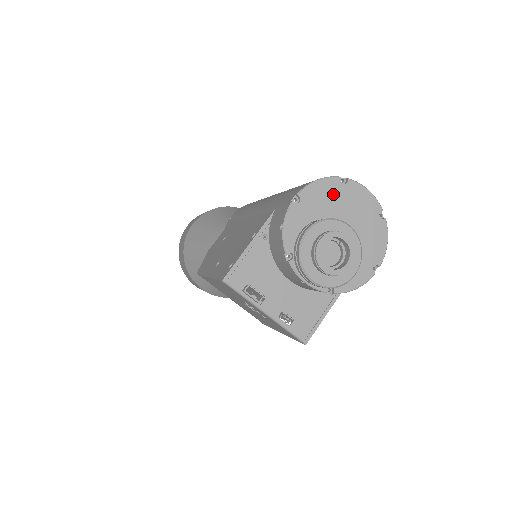
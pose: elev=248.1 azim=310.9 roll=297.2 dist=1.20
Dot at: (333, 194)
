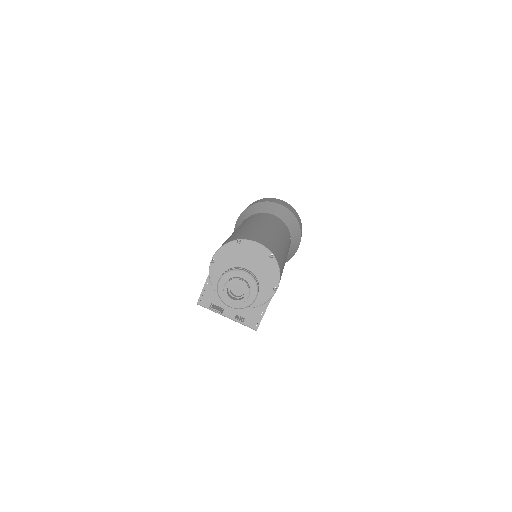
Dot at: (234, 252)
